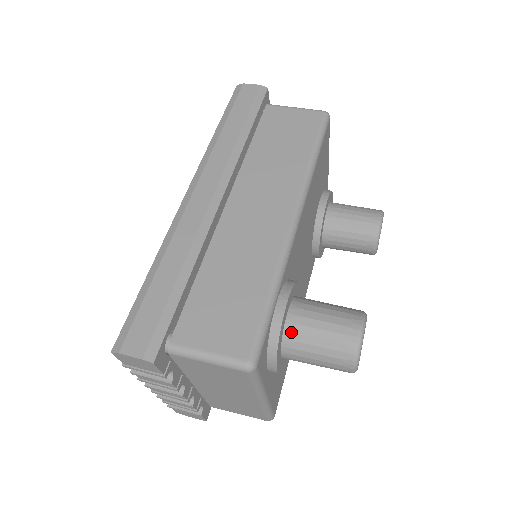
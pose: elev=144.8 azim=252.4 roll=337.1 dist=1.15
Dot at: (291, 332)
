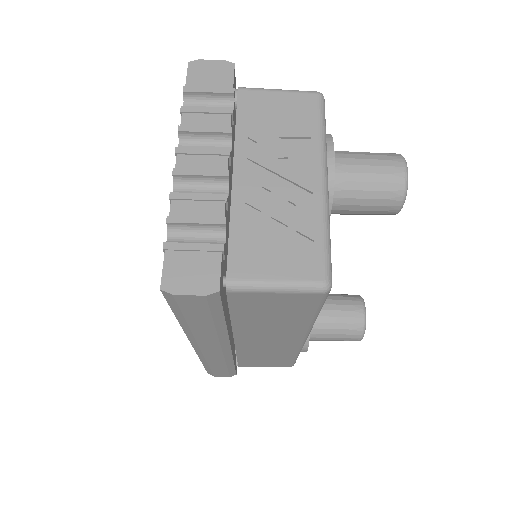
Dot at: occluded
